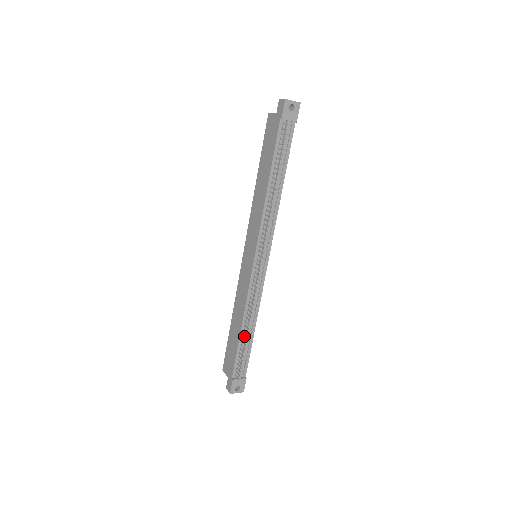
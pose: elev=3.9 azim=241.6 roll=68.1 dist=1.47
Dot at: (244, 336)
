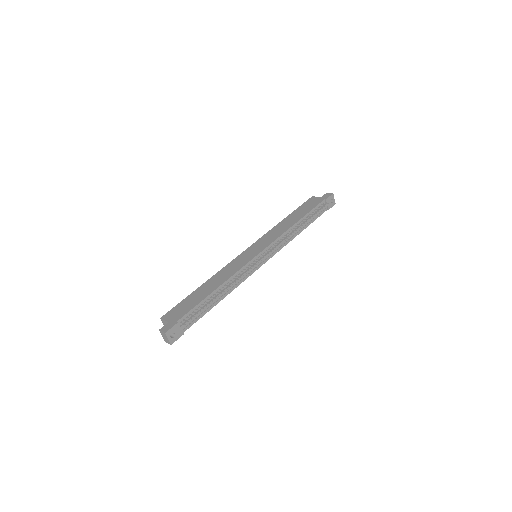
Dot at: (212, 297)
